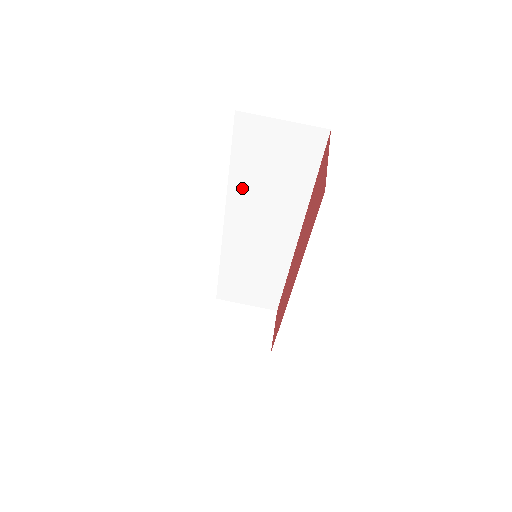
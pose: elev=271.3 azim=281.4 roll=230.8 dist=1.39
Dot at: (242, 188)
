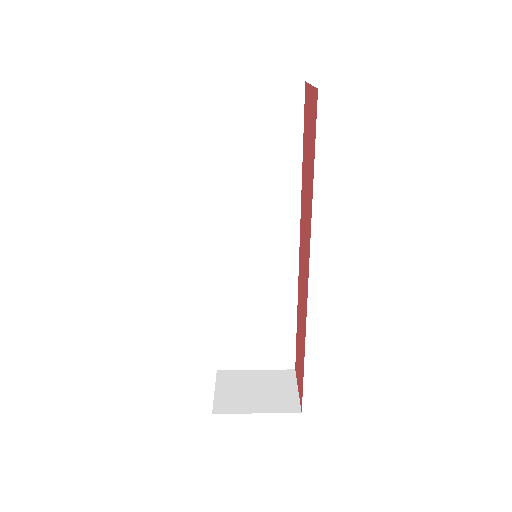
Dot at: (225, 183)
